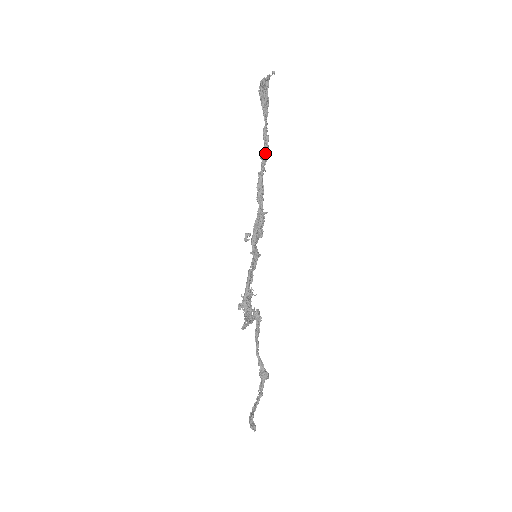
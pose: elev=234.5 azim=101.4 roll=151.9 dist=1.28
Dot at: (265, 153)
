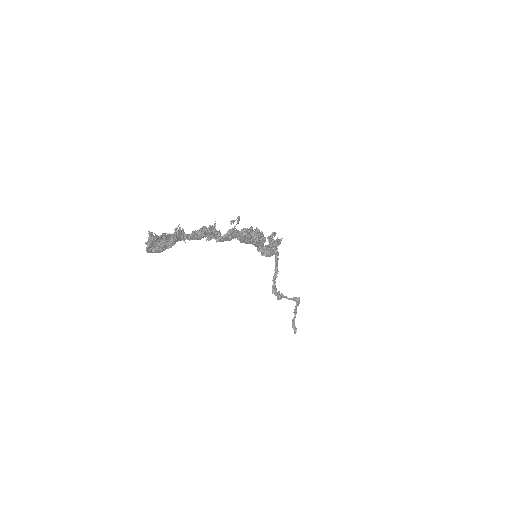
Dot at: (209, 235)
